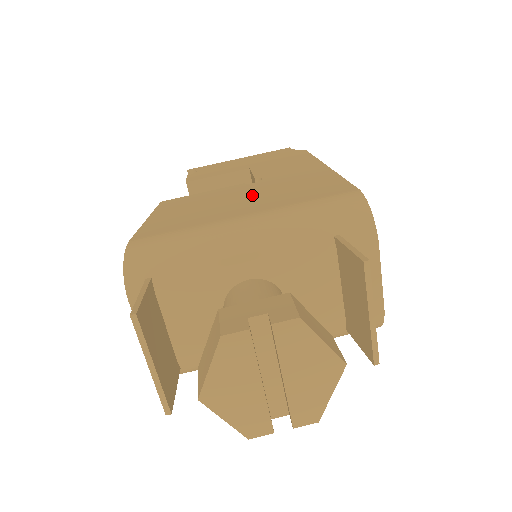
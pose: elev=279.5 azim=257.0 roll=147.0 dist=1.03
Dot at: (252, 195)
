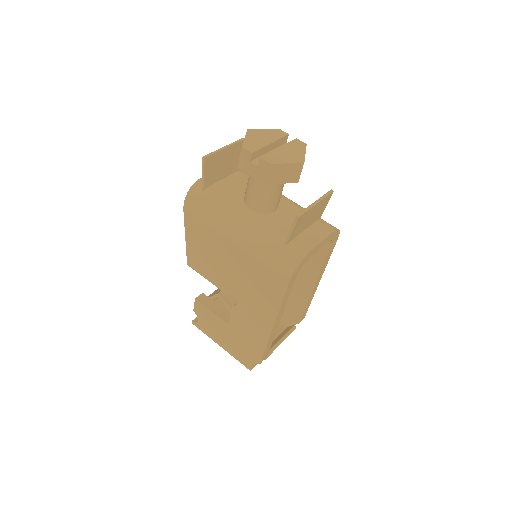
Dot at: occluded
